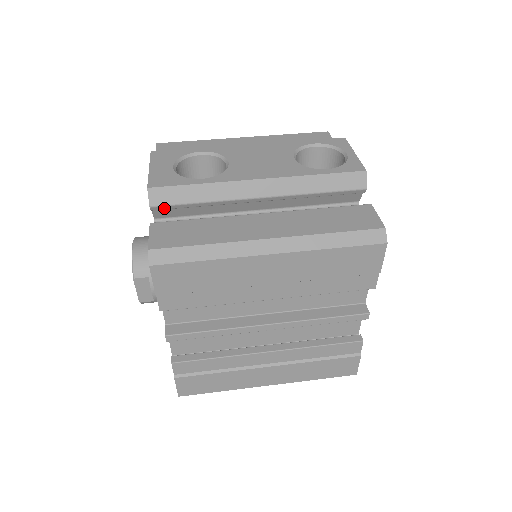
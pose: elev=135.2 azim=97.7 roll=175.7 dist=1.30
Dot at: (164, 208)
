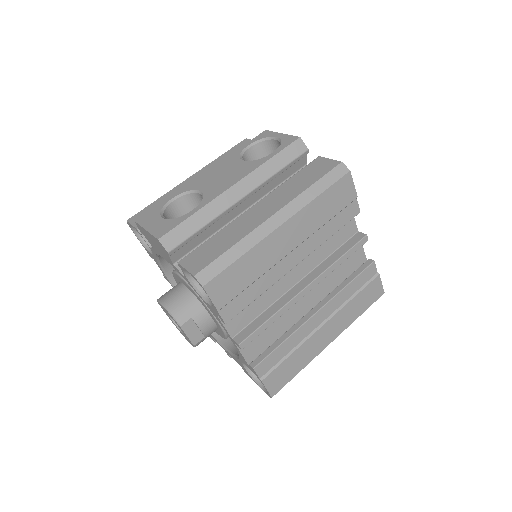
Dot at: (178, 248)
